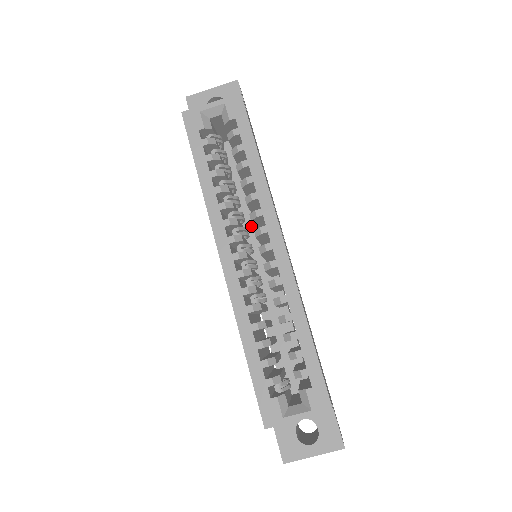
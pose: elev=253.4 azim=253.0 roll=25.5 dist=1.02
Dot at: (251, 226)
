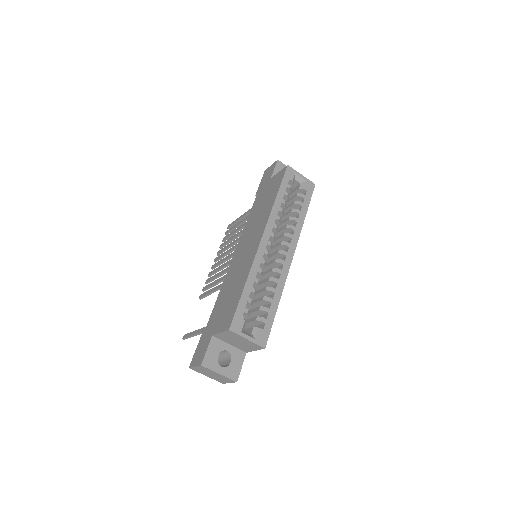
Dot at: occluded
